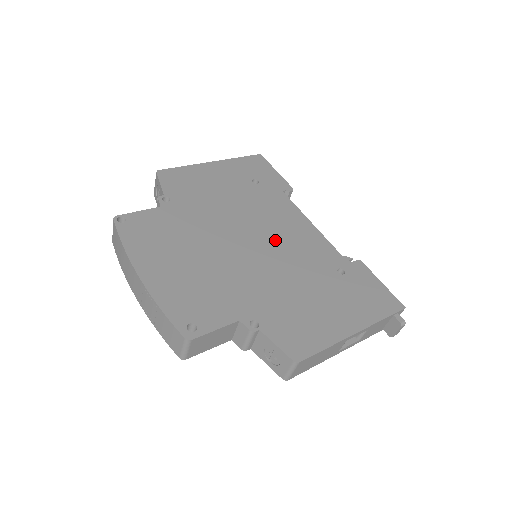
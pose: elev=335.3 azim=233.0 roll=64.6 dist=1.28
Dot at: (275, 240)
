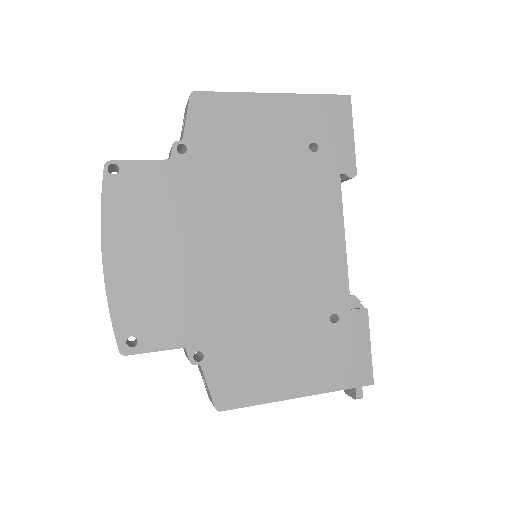
Dot at: (284, 252)
